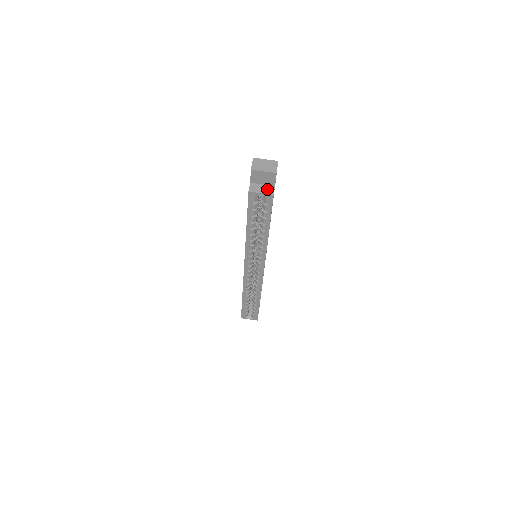
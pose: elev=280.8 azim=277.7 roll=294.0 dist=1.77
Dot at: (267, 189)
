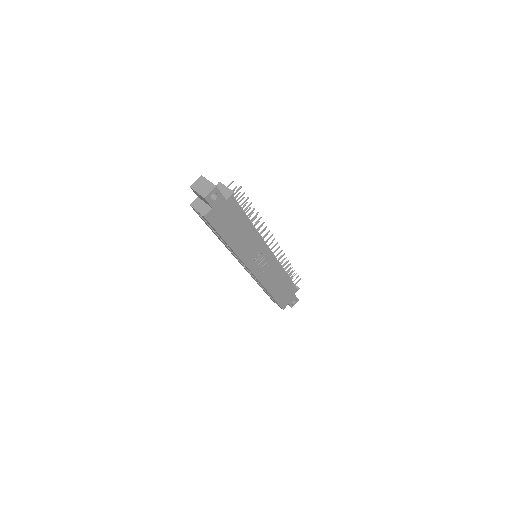
Dot at: (204, 209)
